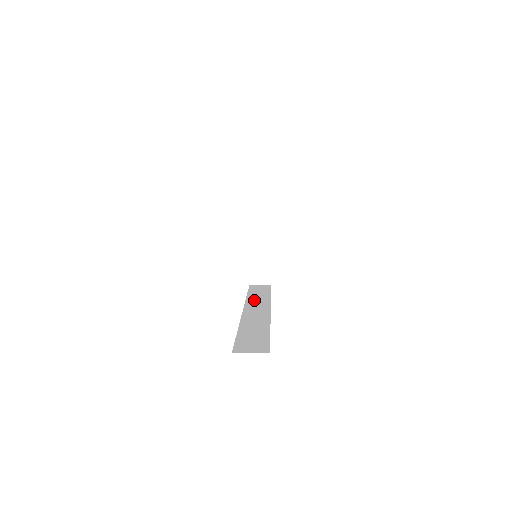
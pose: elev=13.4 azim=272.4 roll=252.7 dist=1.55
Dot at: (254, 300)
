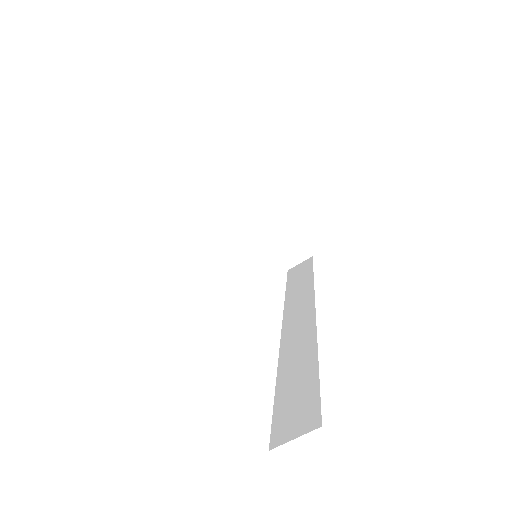
Dot at: (294, 299)
